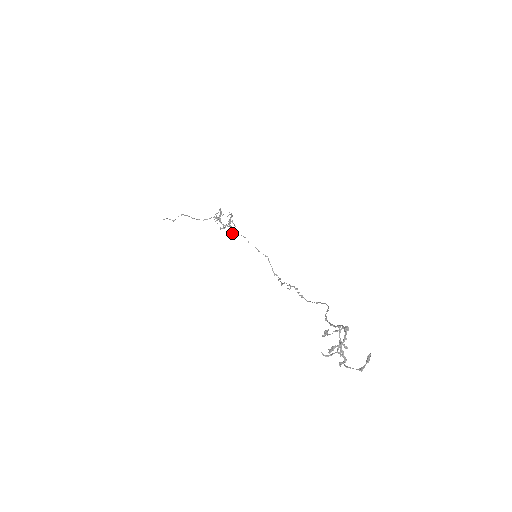
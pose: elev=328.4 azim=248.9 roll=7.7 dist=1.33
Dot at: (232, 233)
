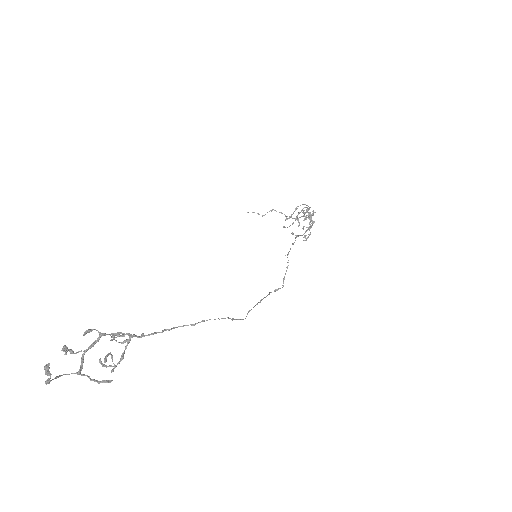
Dot at: (291, 233)
